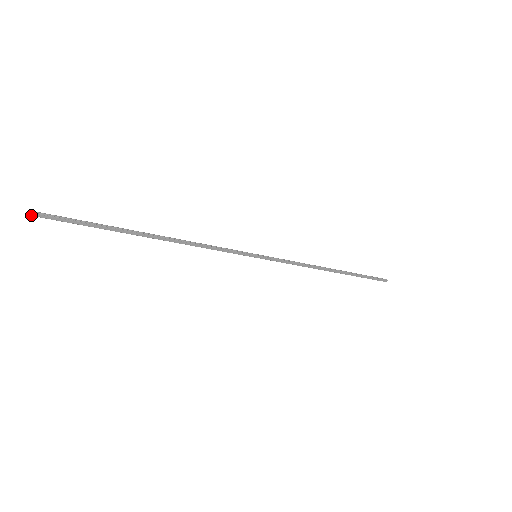
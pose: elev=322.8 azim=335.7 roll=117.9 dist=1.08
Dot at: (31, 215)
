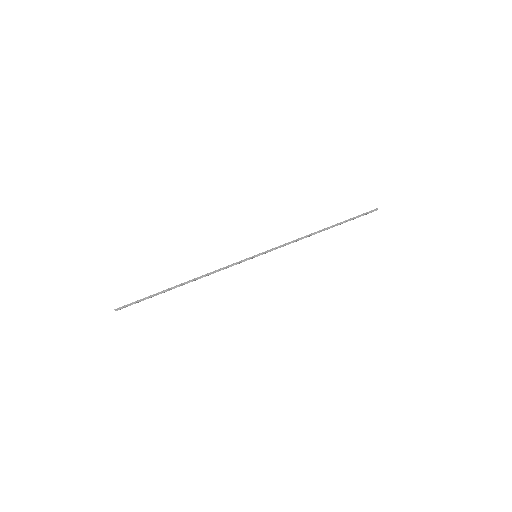
Dot at: occluded
